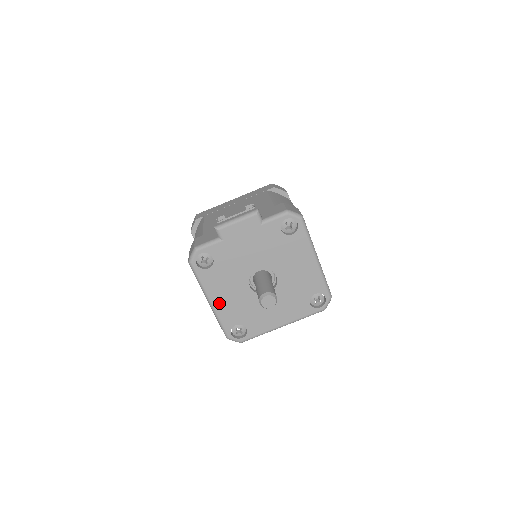
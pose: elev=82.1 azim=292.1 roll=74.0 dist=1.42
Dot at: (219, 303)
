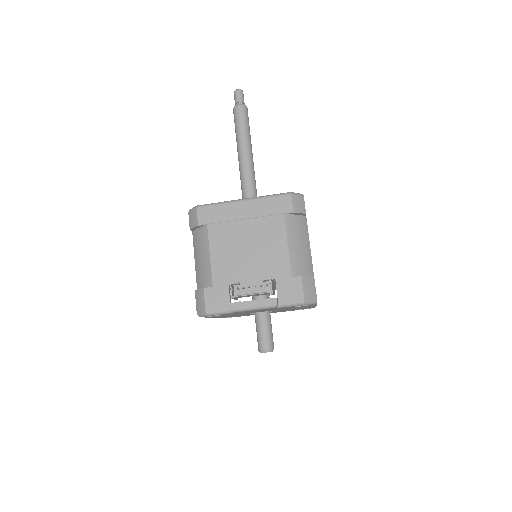
Dot at: (218, 317)
